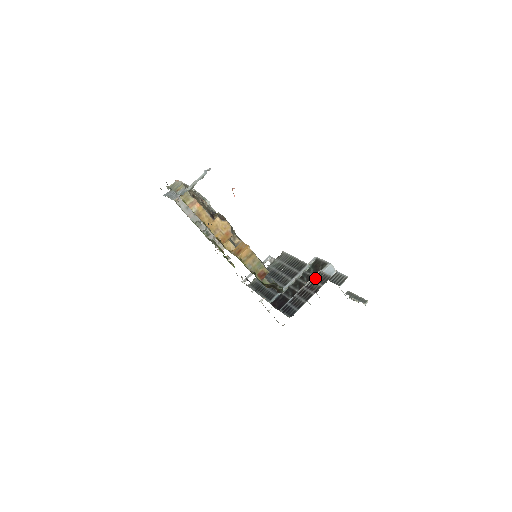
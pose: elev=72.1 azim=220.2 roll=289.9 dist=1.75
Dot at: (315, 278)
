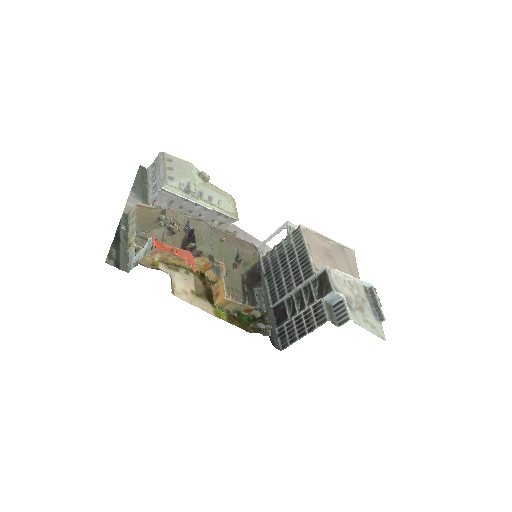
Dot at: (314, 307)
